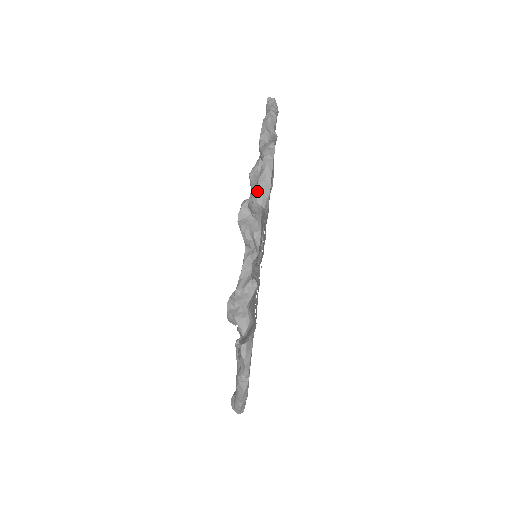
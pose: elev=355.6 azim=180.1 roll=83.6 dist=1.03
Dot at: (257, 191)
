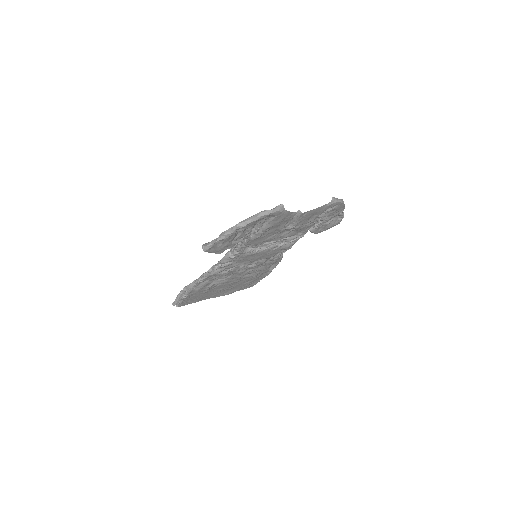
Dot at: (334, 197)
